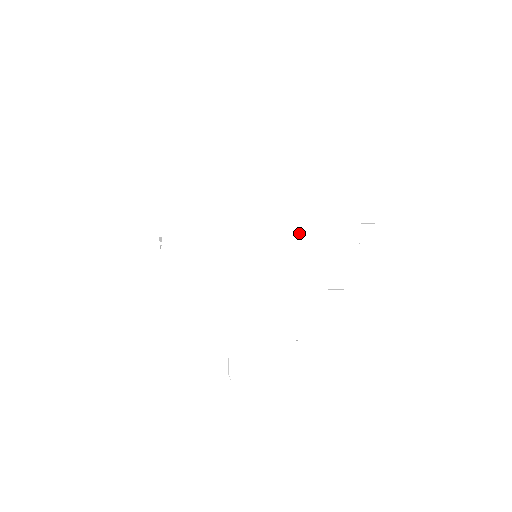
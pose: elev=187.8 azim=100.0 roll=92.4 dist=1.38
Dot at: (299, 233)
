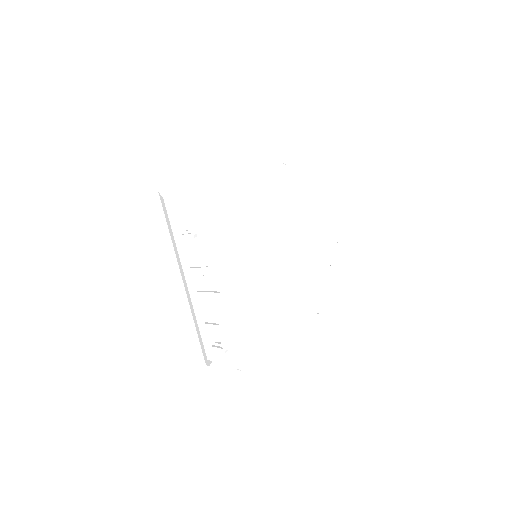
Dot at: (300, 232)
